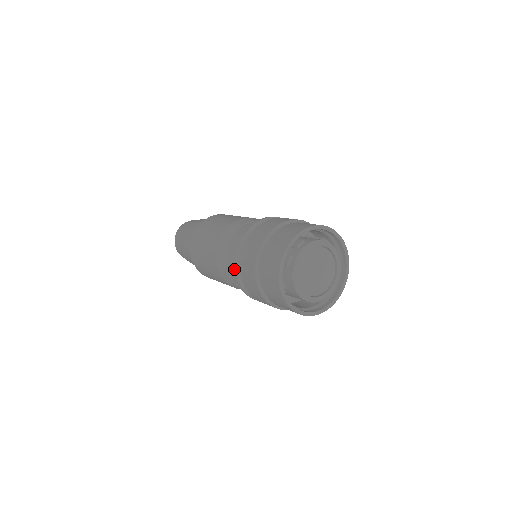
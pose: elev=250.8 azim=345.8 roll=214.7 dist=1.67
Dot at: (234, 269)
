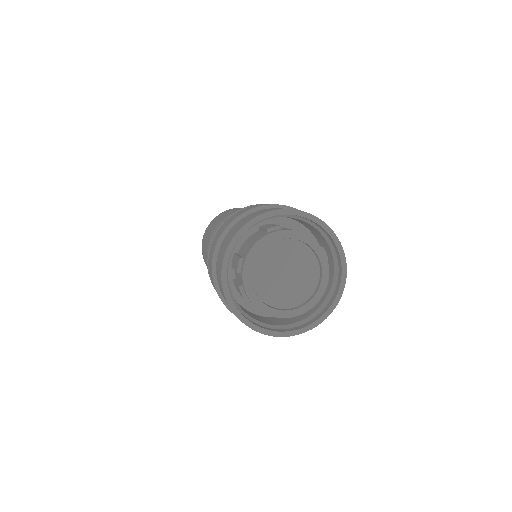
Dot at: occluded
